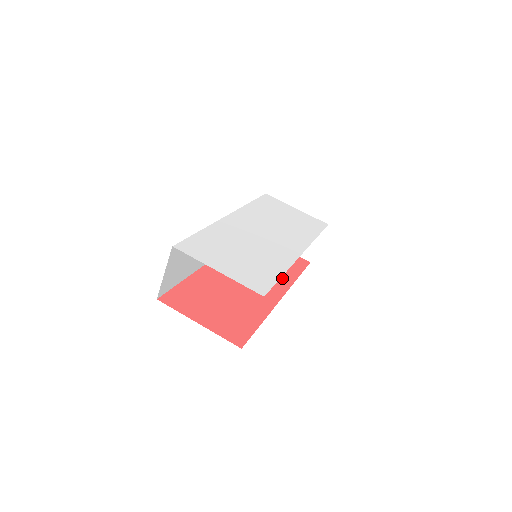
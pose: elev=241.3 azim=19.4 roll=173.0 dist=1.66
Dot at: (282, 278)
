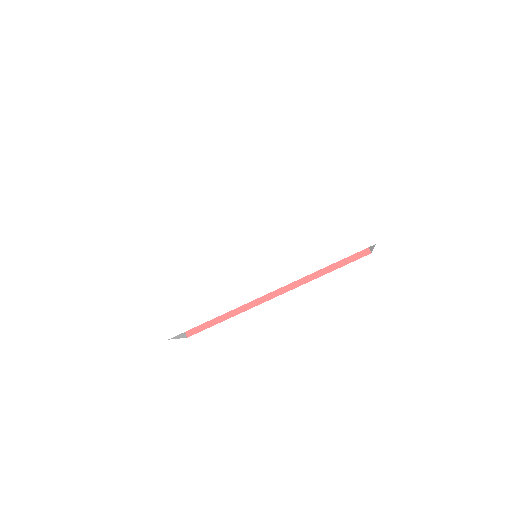
Dot at: occluded
